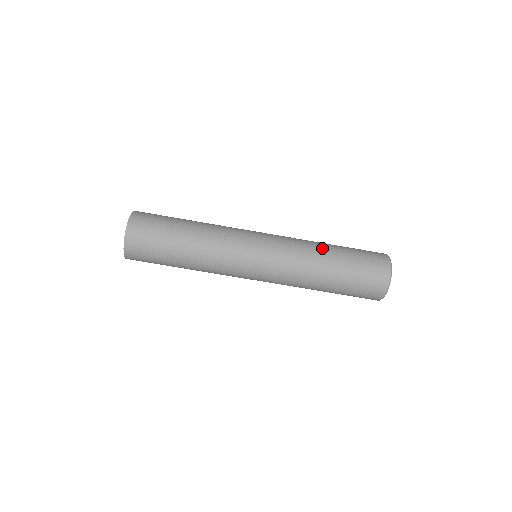
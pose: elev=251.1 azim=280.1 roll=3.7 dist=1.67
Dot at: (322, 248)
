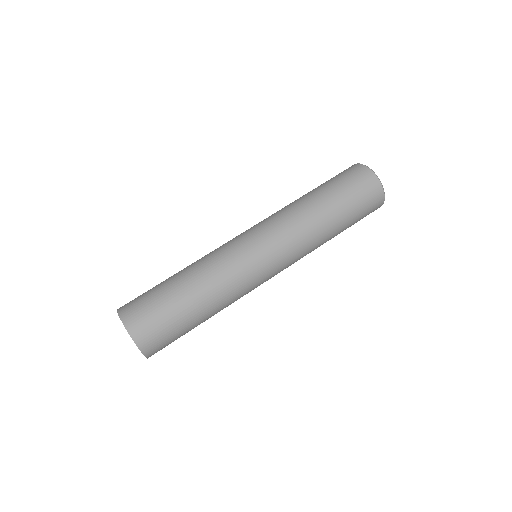
Dot at: (299, 199)
